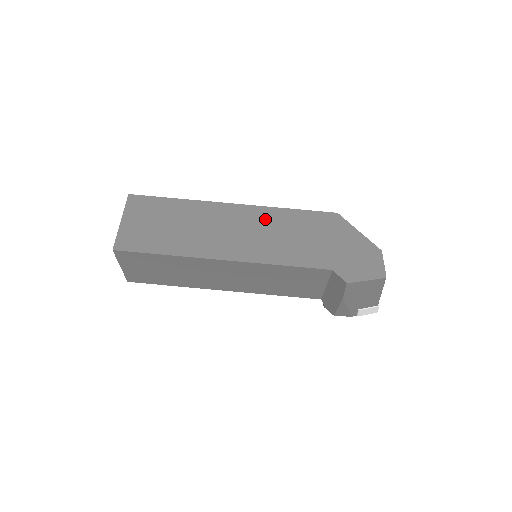
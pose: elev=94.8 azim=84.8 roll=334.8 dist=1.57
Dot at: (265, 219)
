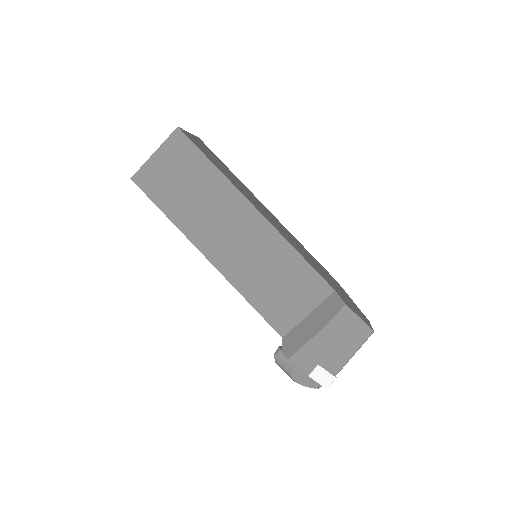
Dot at: (289, 233)
